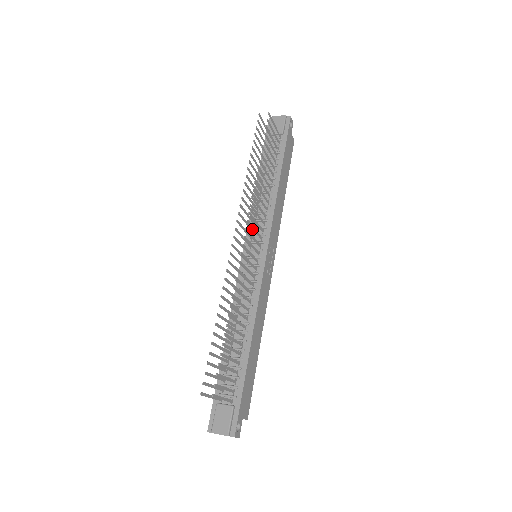
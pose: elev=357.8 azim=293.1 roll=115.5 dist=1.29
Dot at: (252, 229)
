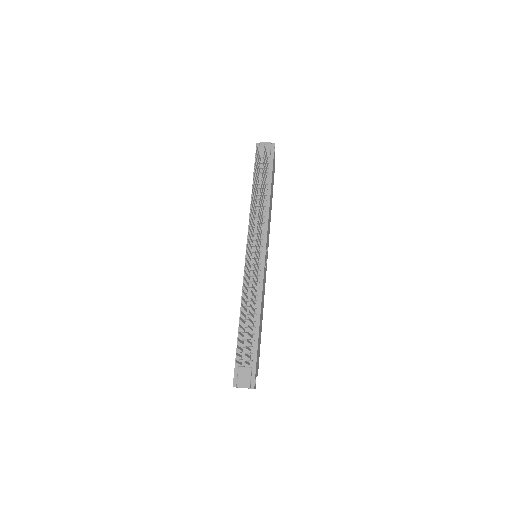
Dot at: (253, 235)
